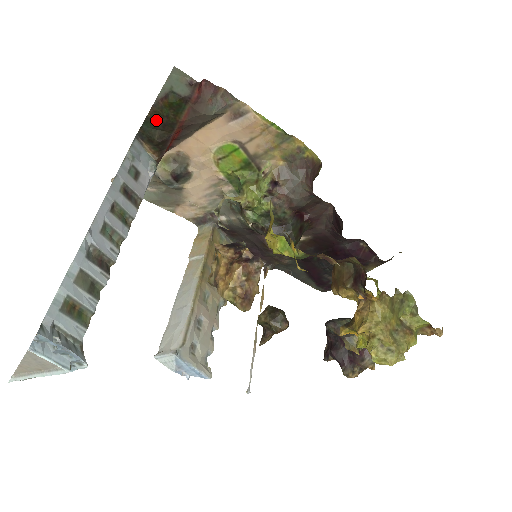
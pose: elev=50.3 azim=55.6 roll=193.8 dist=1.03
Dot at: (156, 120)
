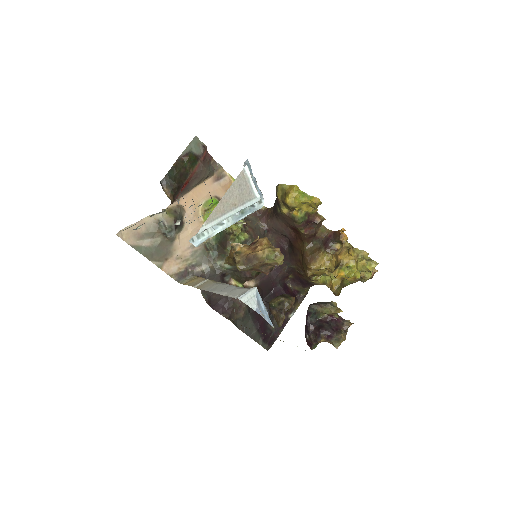
Dot at: (178, 170)
